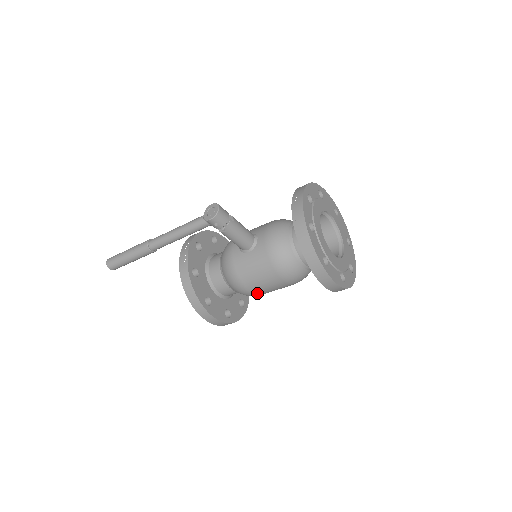
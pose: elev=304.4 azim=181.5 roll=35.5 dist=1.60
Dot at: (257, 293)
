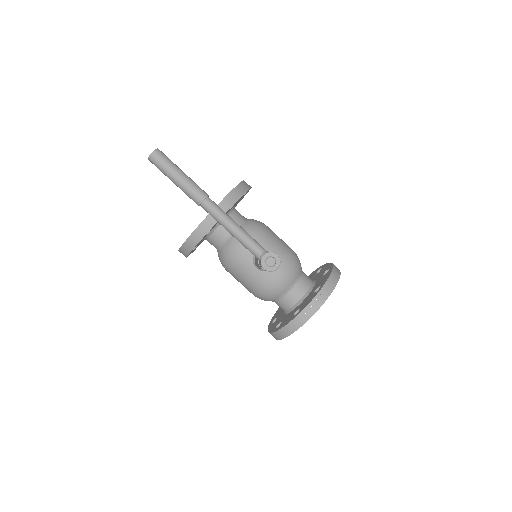
Dot at: occluded
